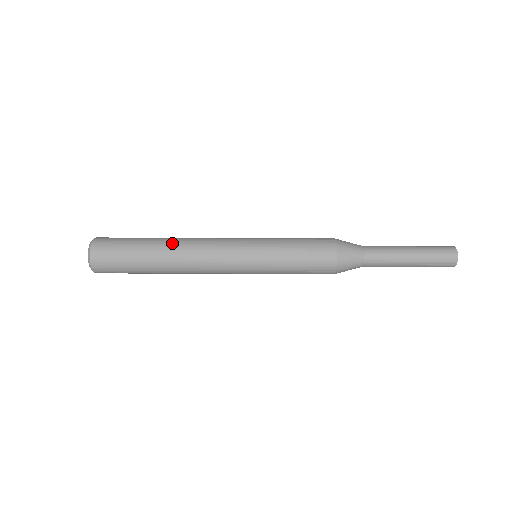
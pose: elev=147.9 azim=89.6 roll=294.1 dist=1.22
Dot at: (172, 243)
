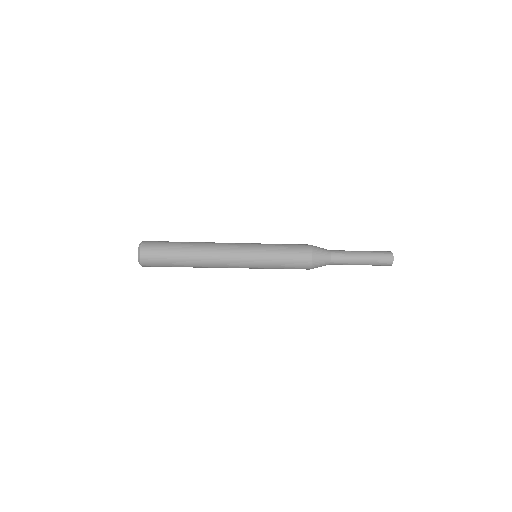
Dot at: (199, 242)
